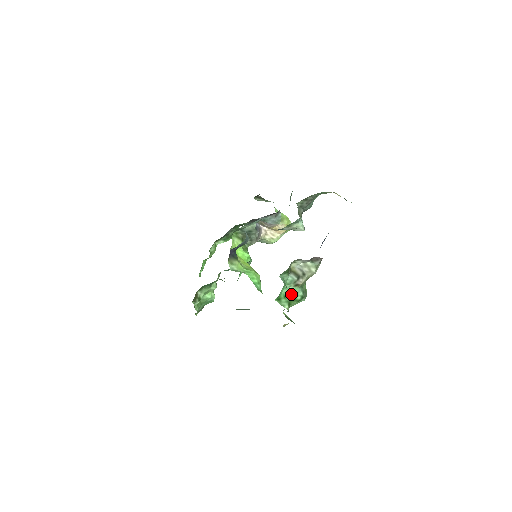
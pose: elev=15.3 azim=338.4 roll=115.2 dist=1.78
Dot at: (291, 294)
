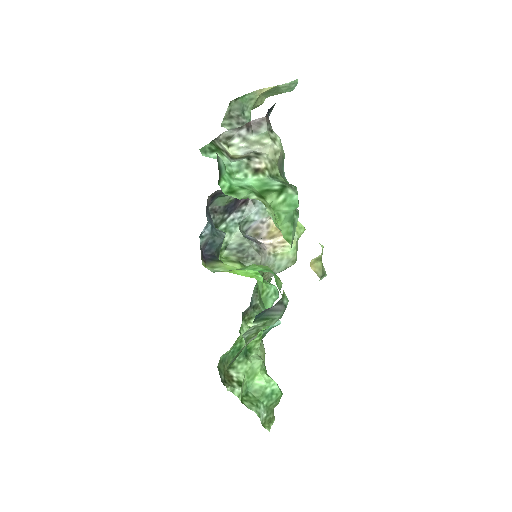
Dot at: (257, 186)
